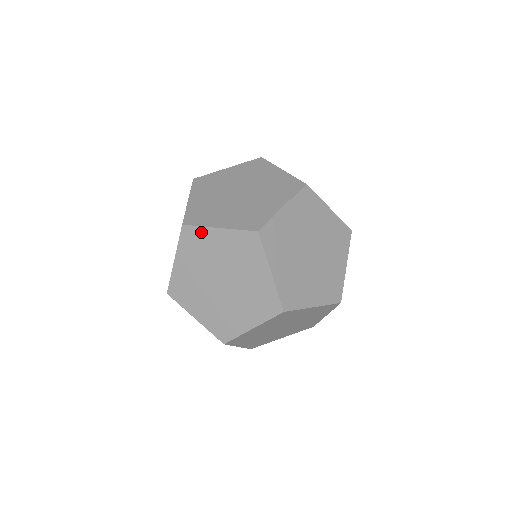
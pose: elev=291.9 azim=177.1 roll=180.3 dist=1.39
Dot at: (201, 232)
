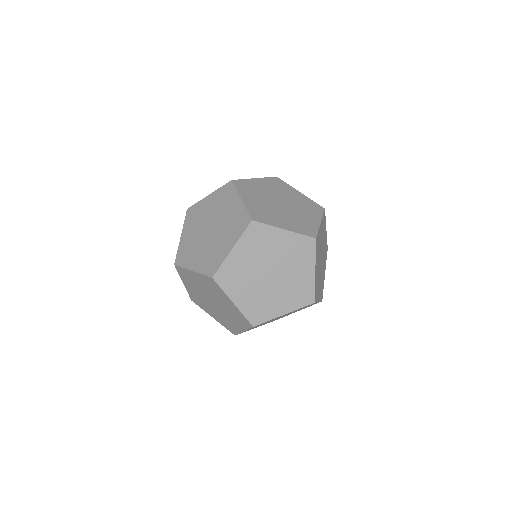
Dot at: (226, 266)
